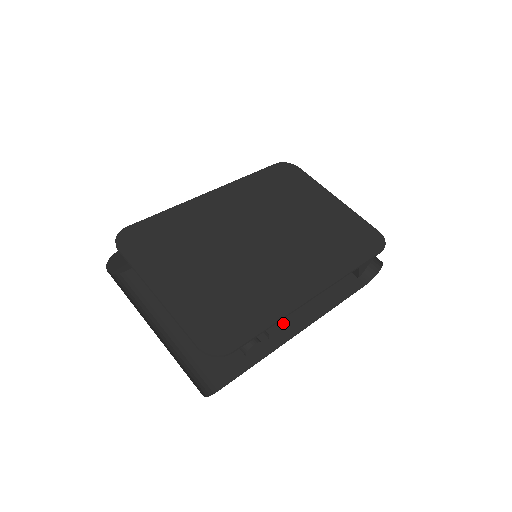
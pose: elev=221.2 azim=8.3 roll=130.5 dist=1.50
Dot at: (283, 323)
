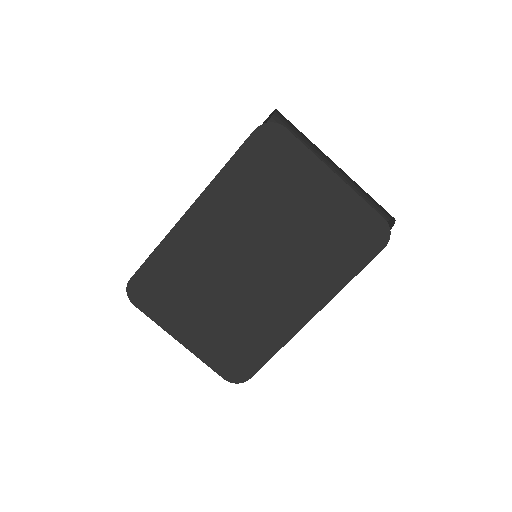
Dot at: occluded
